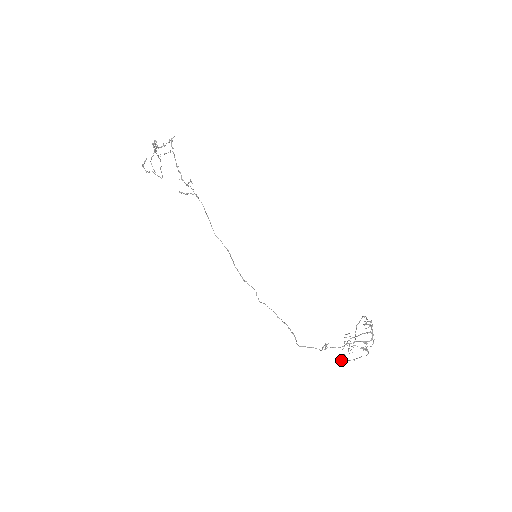
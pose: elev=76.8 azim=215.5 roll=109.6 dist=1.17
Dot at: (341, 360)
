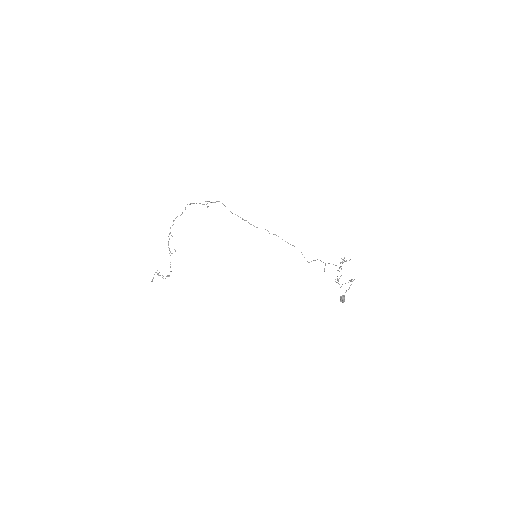
Dot at: (342, 298)
